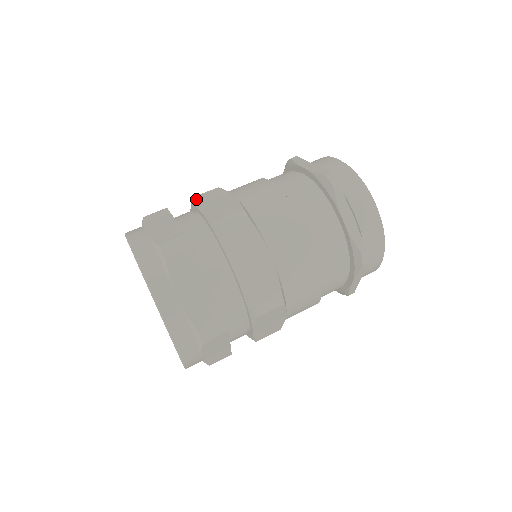
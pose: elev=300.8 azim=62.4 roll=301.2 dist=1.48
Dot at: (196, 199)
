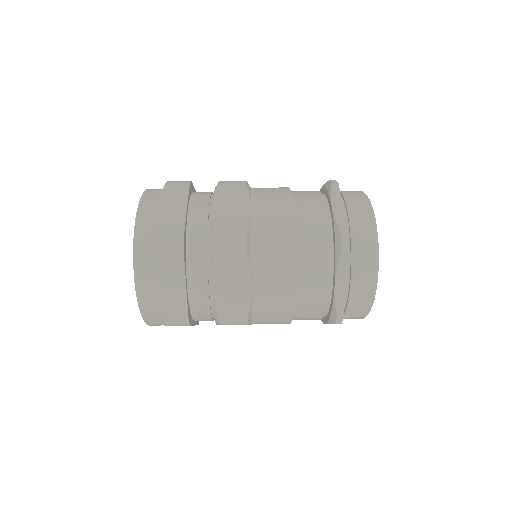
Dot at: (219, 189)
